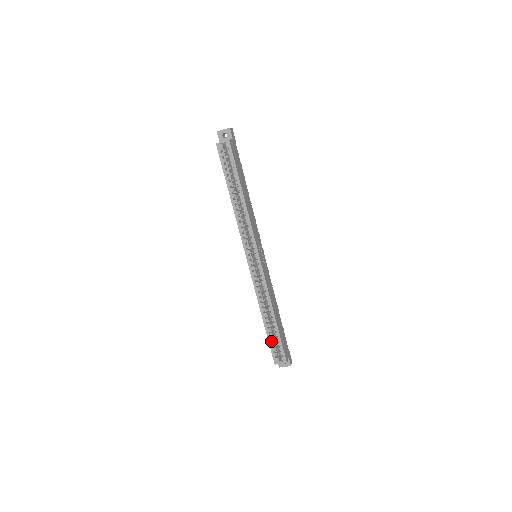
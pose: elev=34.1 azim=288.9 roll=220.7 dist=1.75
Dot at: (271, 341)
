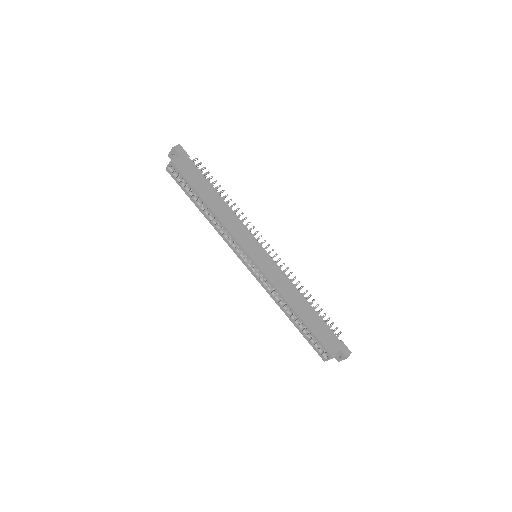
Dot at: (307, 338)
